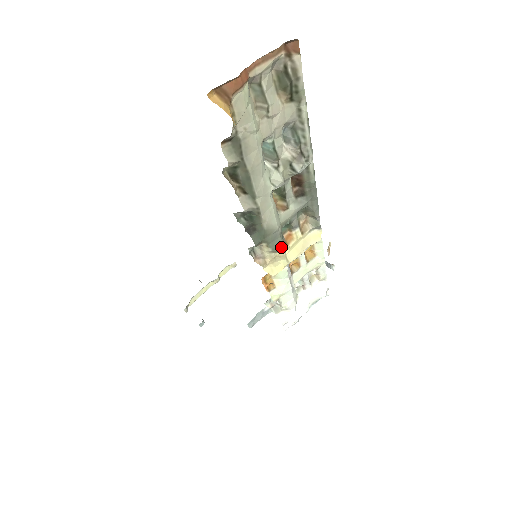
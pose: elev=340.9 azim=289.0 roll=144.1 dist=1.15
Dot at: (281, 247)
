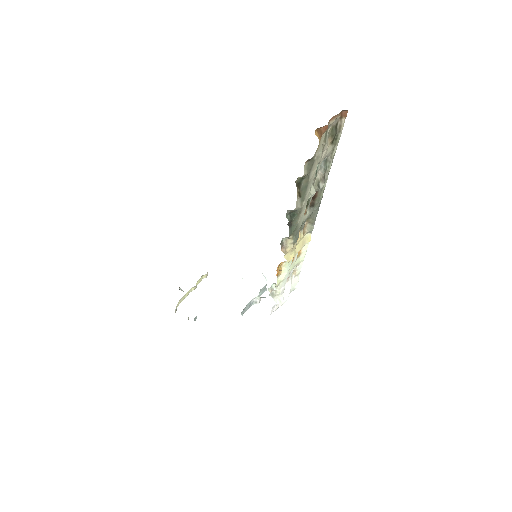
Dot at: occluded
